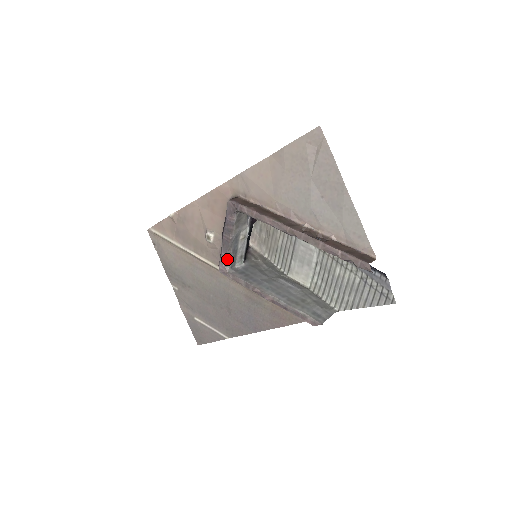
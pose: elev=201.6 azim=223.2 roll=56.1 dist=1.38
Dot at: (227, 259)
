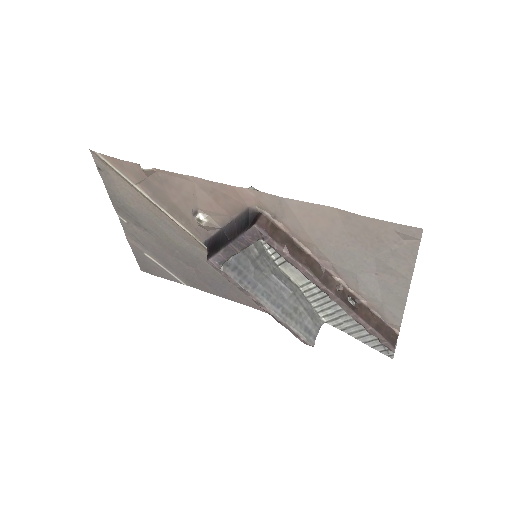
Dot at: (224, 260)
